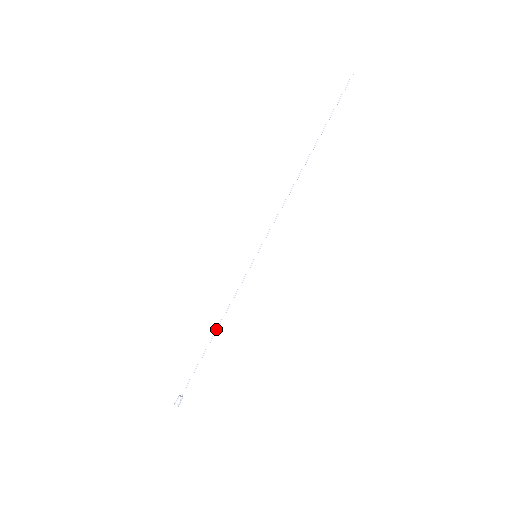
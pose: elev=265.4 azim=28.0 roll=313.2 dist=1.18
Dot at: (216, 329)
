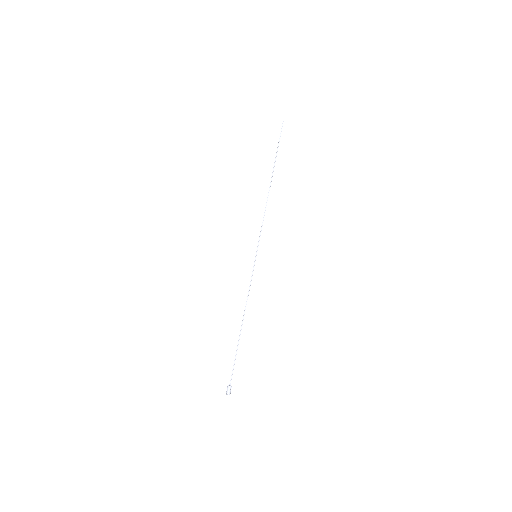
Dot at: (242, 320)
